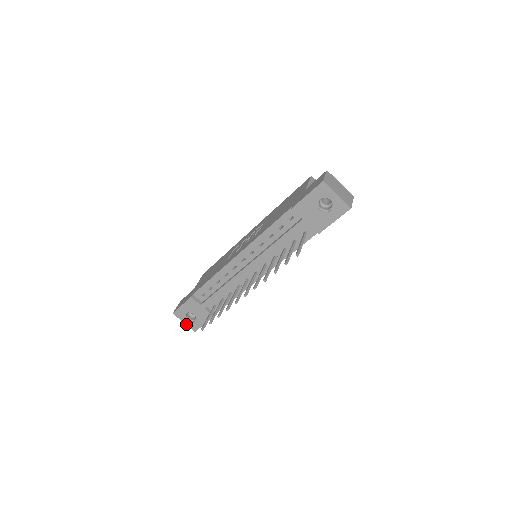
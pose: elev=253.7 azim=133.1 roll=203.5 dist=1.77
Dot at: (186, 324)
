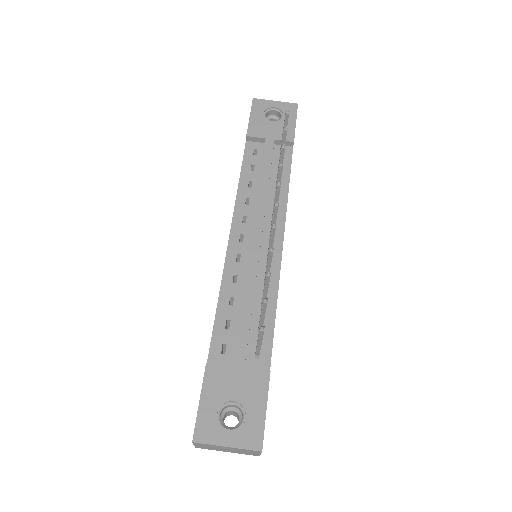
Dot at: (233, 447)
